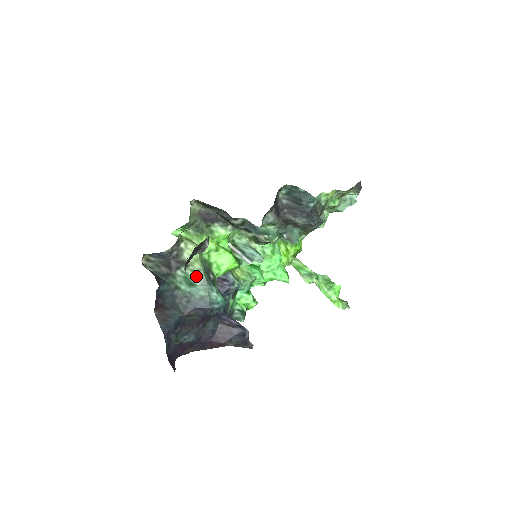
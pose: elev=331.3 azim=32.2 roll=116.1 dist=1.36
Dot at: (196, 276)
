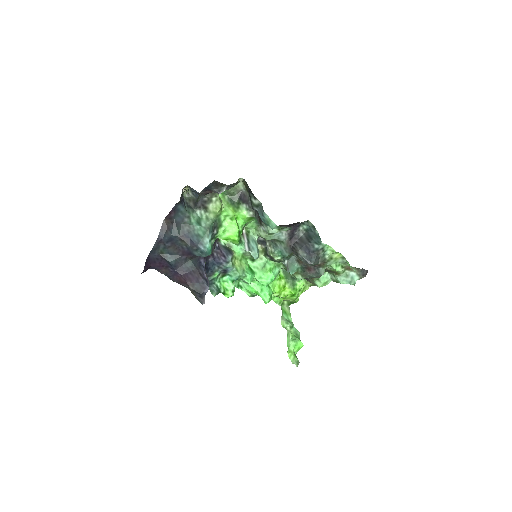
Dot at: (206, 221)
